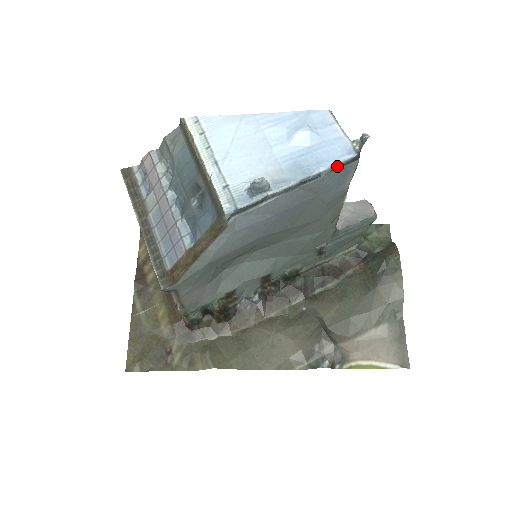
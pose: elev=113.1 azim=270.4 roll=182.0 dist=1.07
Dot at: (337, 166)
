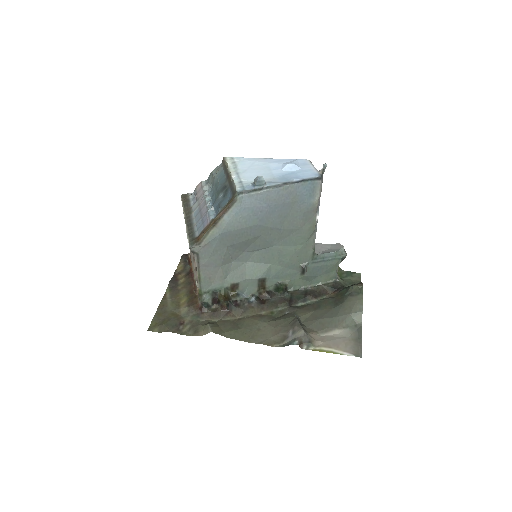
Dot at: (307, 179)
